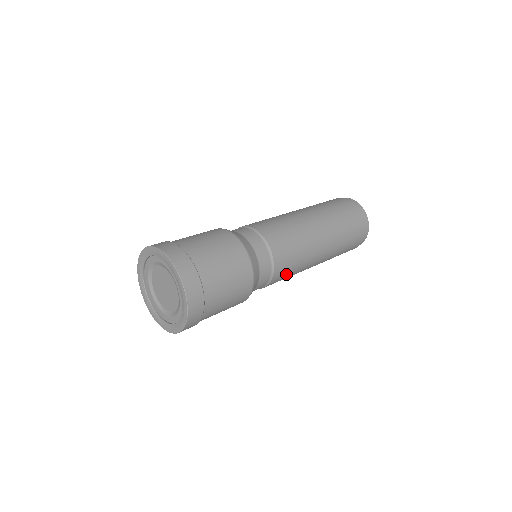
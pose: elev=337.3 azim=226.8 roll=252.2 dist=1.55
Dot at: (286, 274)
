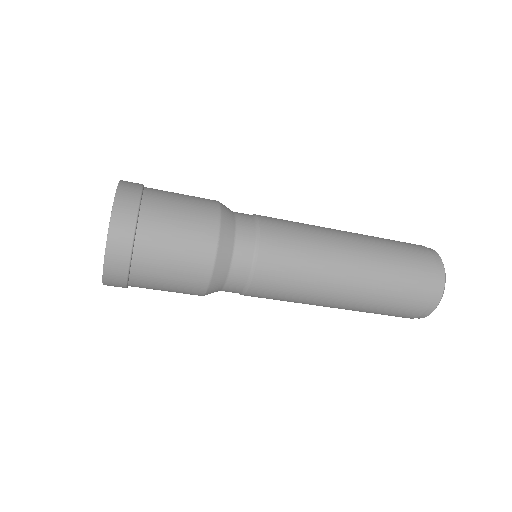
Dot at: (286, 228)
